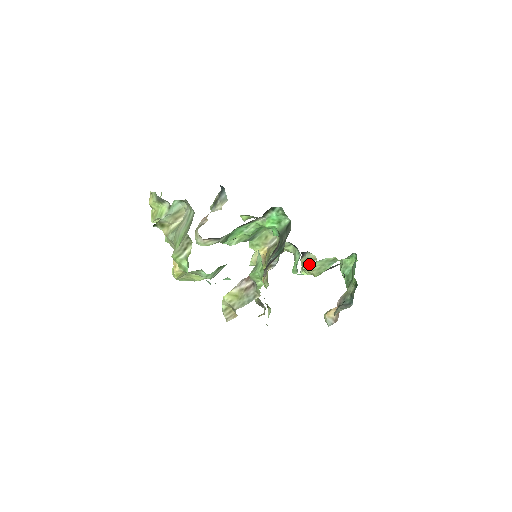
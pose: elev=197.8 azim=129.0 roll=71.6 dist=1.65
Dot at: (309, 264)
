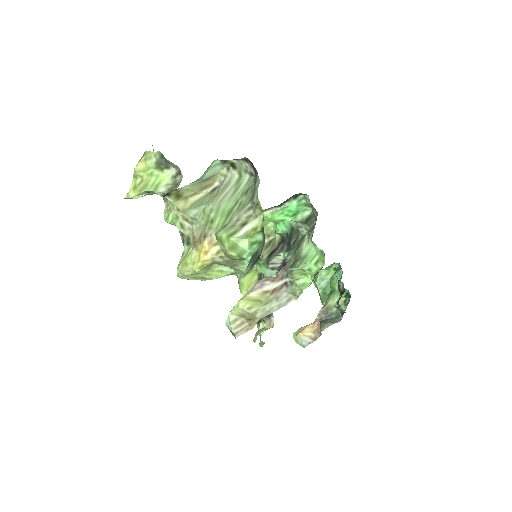
Dot at: occluded
